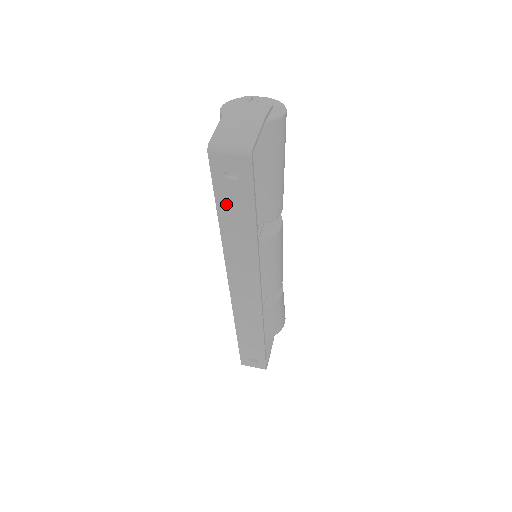
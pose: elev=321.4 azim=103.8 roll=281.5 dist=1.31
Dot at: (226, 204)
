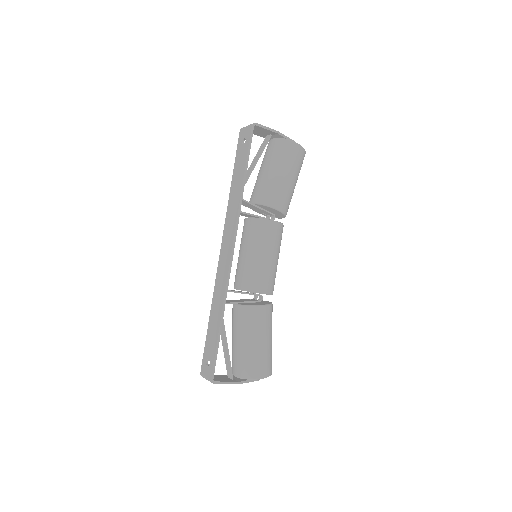
Dot at: (237, 164)
